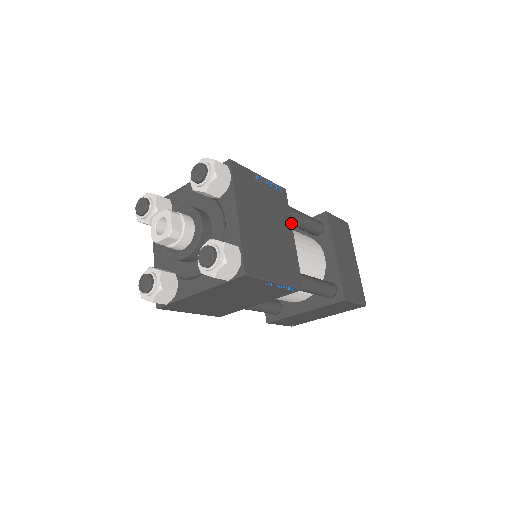
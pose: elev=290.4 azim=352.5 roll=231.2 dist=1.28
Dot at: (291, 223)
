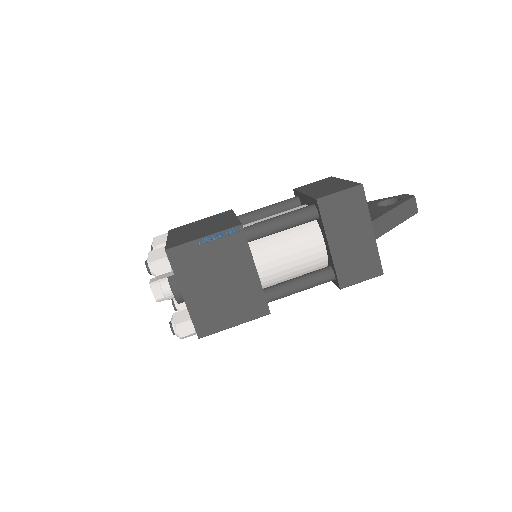
Dot at: (252, 258)
